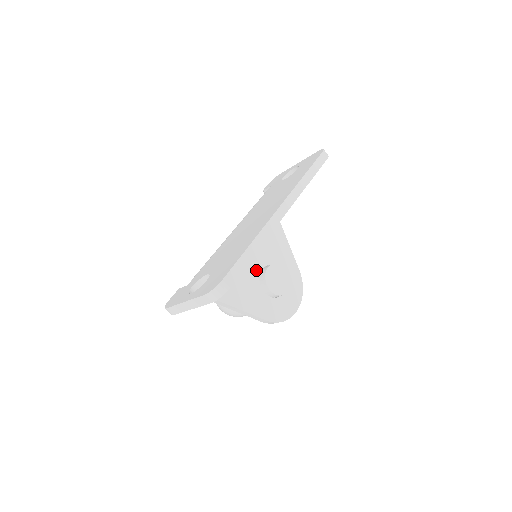
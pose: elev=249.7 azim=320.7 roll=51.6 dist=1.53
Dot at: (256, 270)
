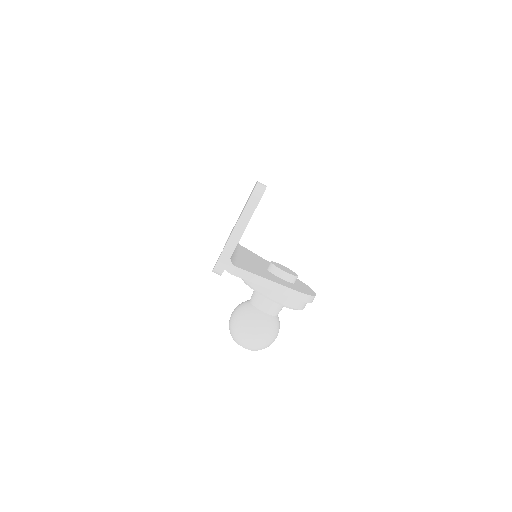
Dot at: (263, 268)
